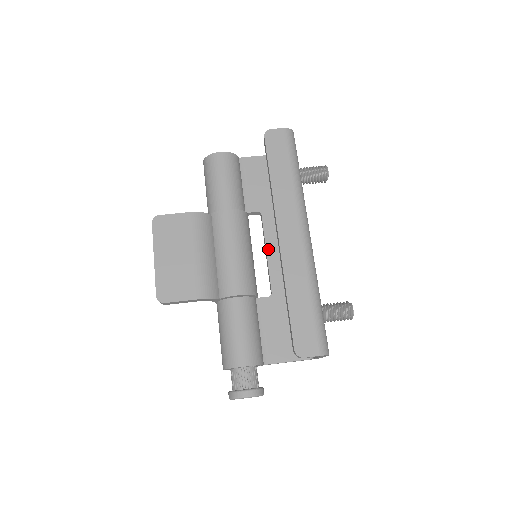
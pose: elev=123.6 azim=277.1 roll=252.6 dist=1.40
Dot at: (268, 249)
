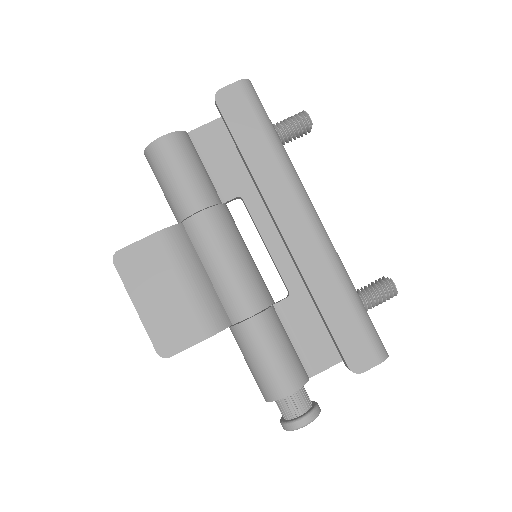
Dot at: (266, 240)
